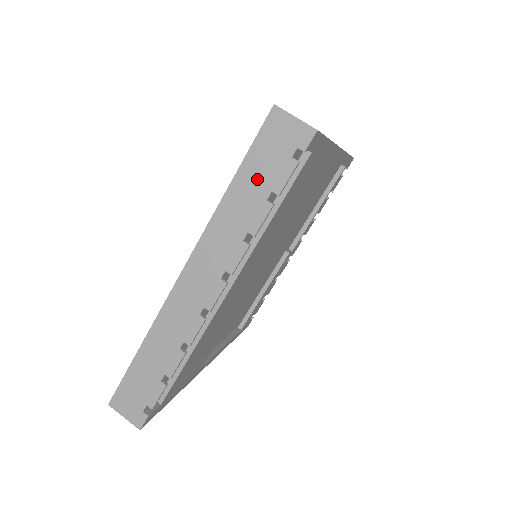
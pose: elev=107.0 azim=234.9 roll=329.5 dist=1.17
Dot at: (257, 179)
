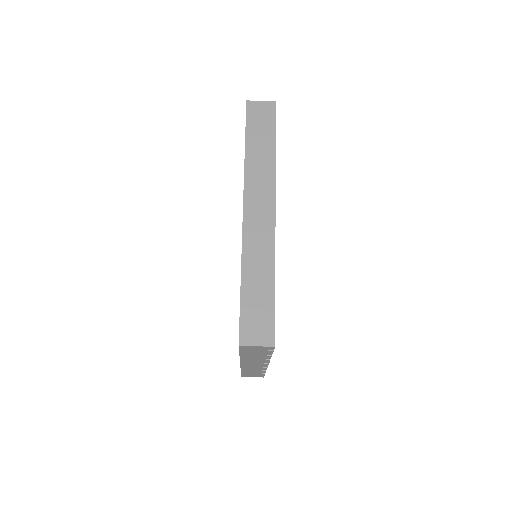
Dot at: (254, 354)
